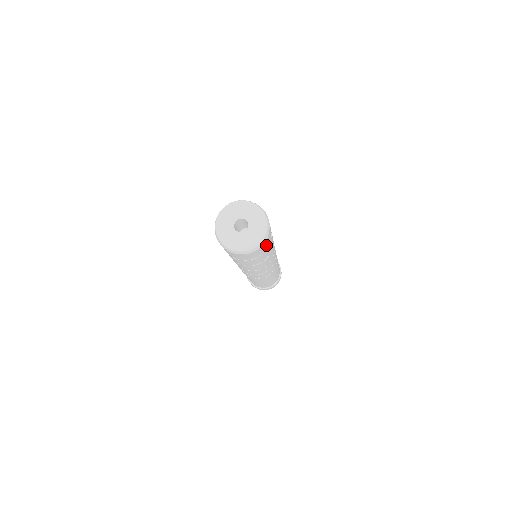
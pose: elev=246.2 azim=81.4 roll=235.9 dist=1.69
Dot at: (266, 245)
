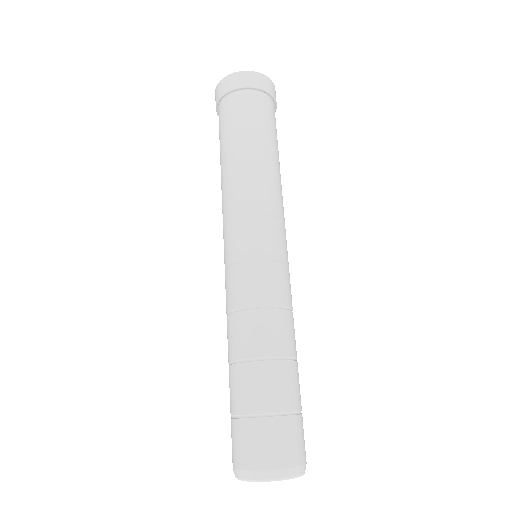
Dot at: occluded
